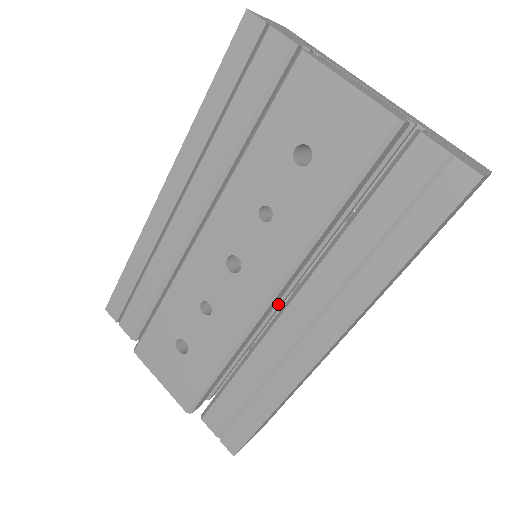
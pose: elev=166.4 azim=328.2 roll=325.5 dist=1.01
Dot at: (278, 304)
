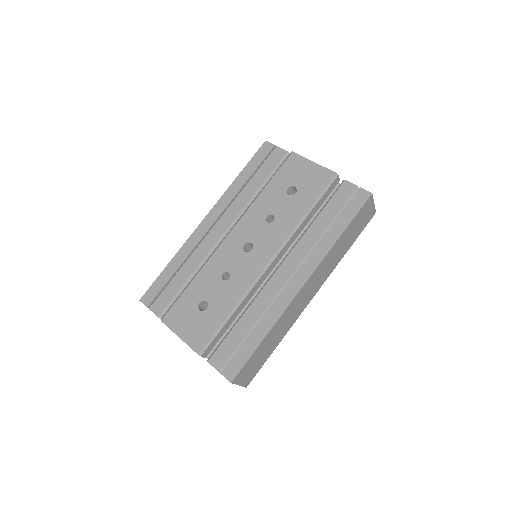
Dot at: occluded
